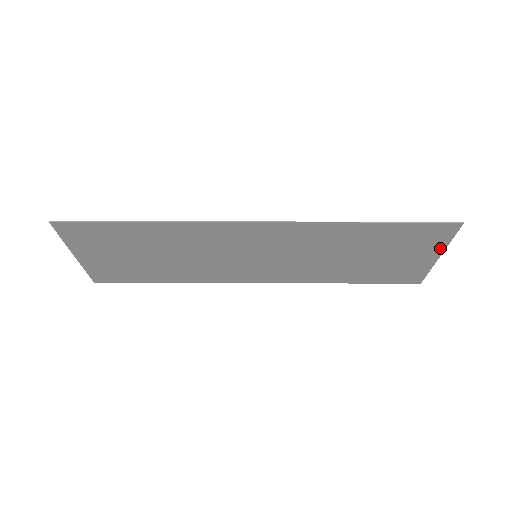
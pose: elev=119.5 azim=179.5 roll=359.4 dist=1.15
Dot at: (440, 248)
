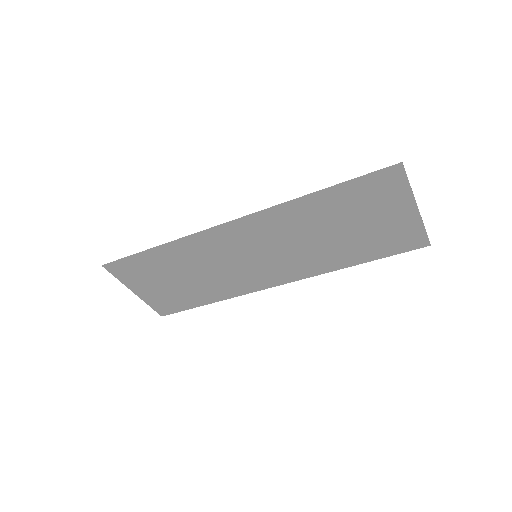
Dot at: (408, 198)
